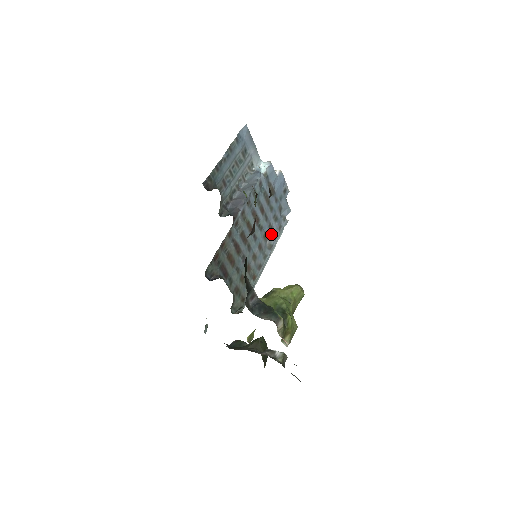
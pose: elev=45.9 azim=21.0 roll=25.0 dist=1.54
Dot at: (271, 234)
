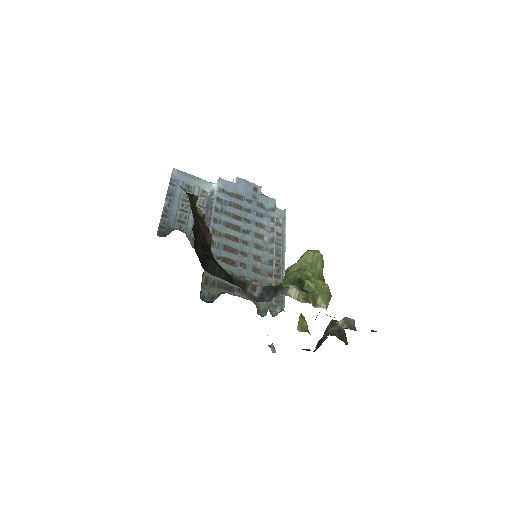
Dot at: (265, 230)
